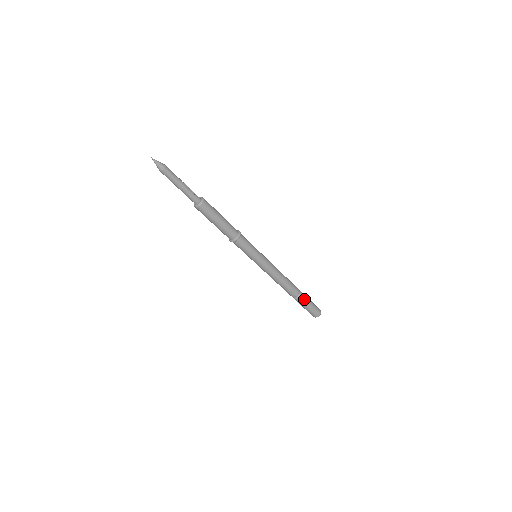
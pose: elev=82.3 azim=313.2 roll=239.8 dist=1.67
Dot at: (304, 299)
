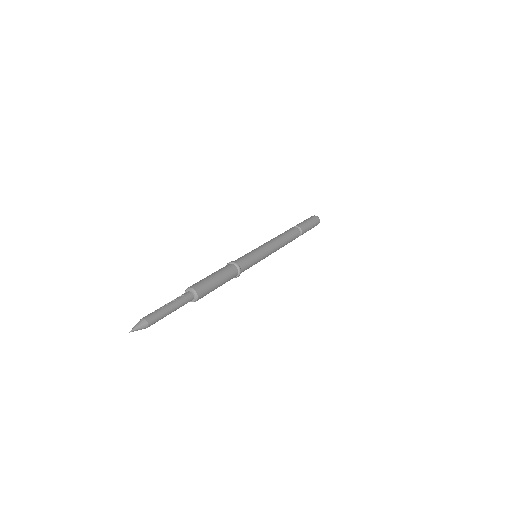
Dot at: (304, 228)
